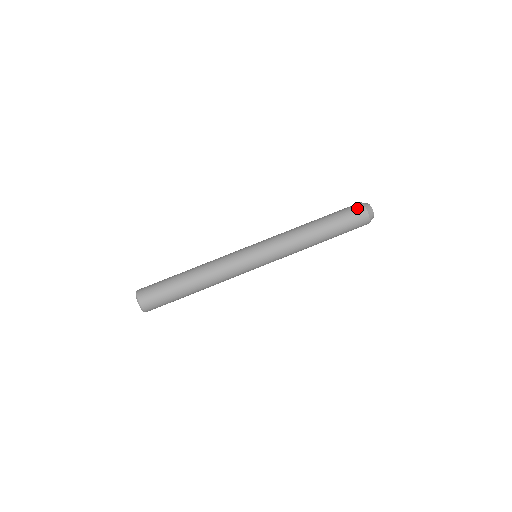
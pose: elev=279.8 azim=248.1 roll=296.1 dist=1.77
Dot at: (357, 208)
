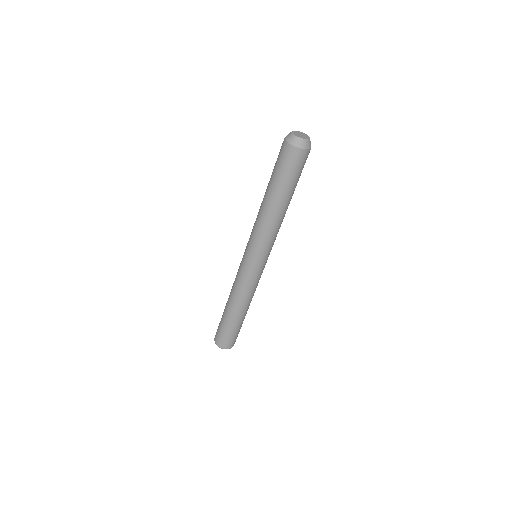
Dot at: (281, 148)
